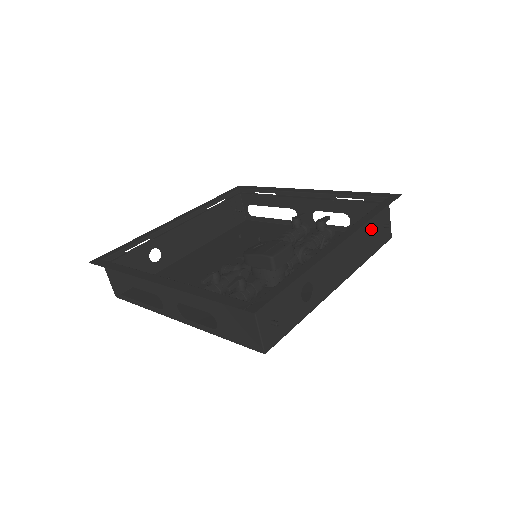
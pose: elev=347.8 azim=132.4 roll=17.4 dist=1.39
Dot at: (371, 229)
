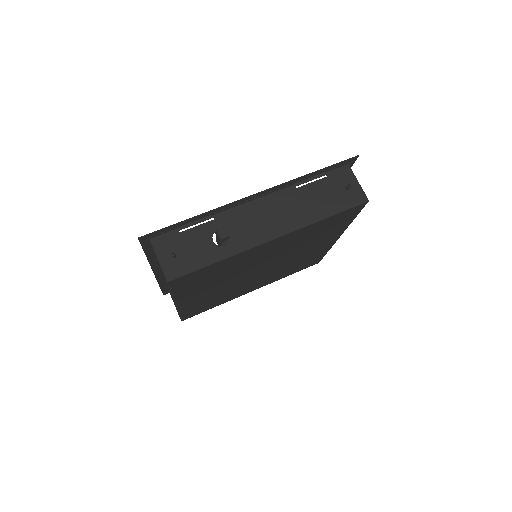
Dot at: (321, 191)
